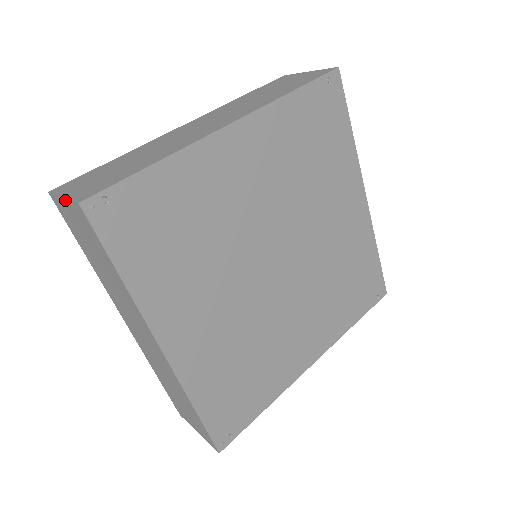
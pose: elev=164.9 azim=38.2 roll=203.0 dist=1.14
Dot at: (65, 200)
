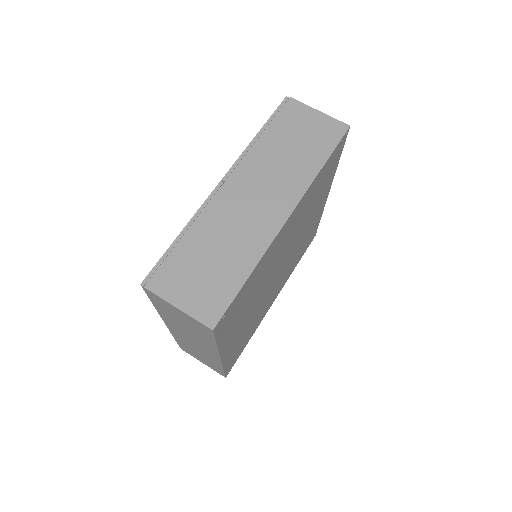
Dot at: (182, 312)
